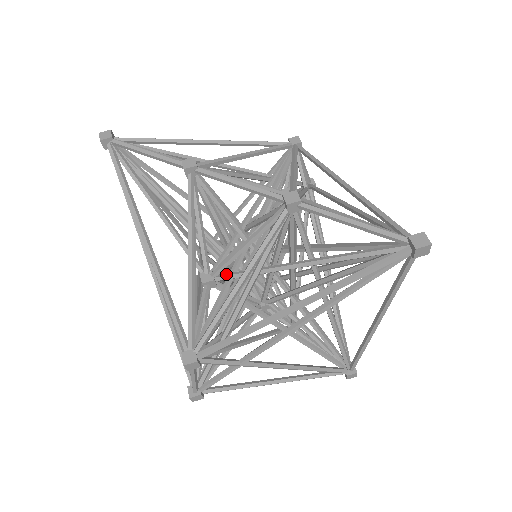
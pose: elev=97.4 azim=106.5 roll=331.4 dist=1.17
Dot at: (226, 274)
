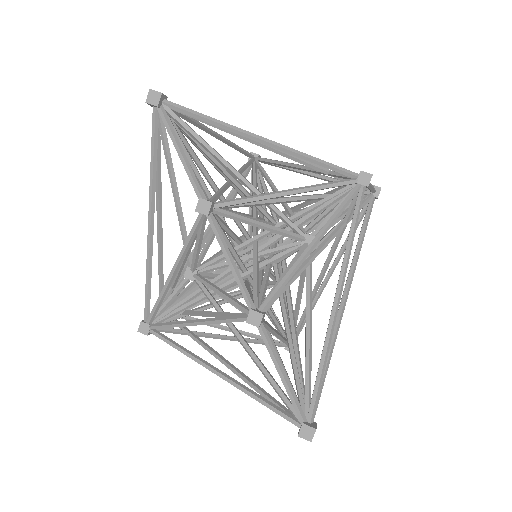
Dot at: (203, 287)
